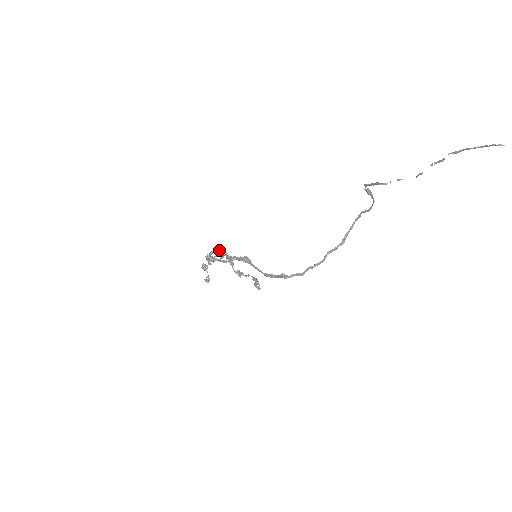
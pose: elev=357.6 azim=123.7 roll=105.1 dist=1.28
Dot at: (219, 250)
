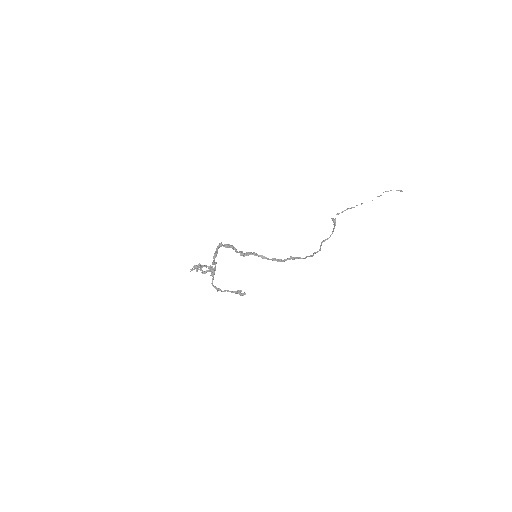
Dot at: (217, 253)
